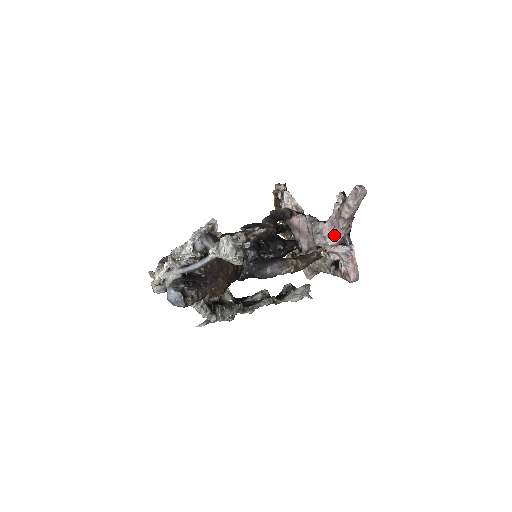
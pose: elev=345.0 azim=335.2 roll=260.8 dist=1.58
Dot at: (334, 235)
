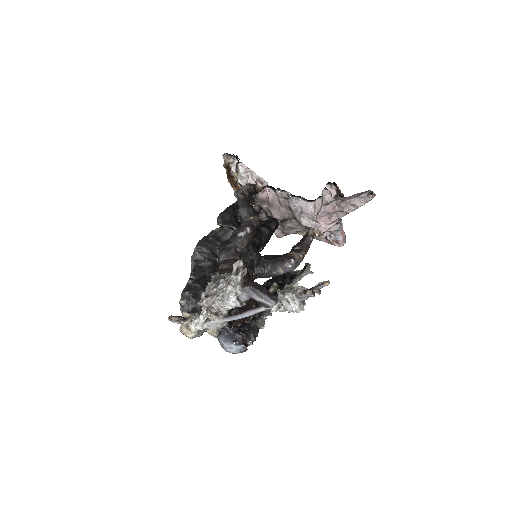
Dot at: (331, 222)
